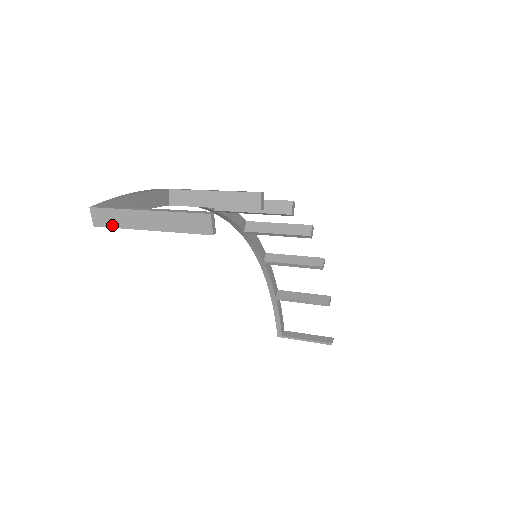
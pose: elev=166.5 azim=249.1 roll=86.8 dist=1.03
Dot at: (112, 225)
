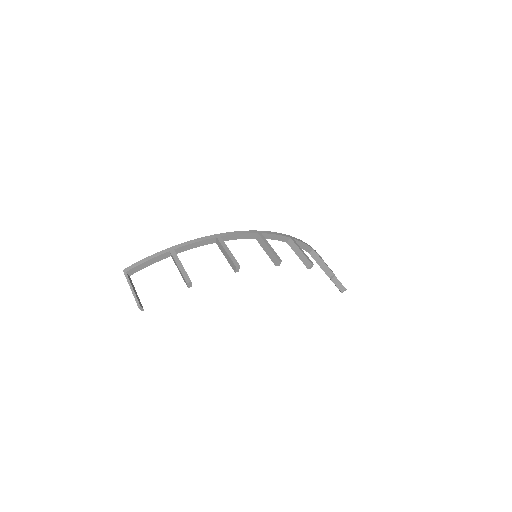
Dot at: occluded
